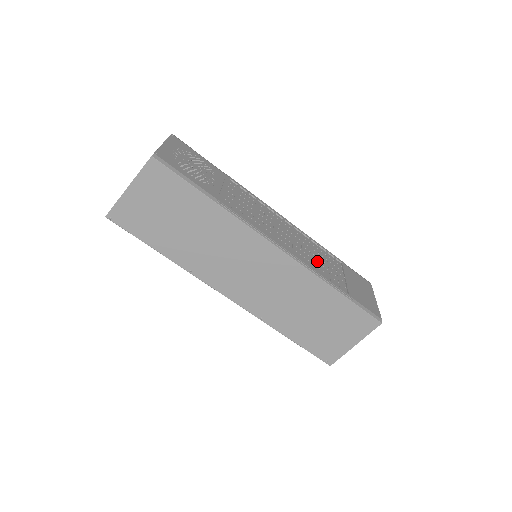
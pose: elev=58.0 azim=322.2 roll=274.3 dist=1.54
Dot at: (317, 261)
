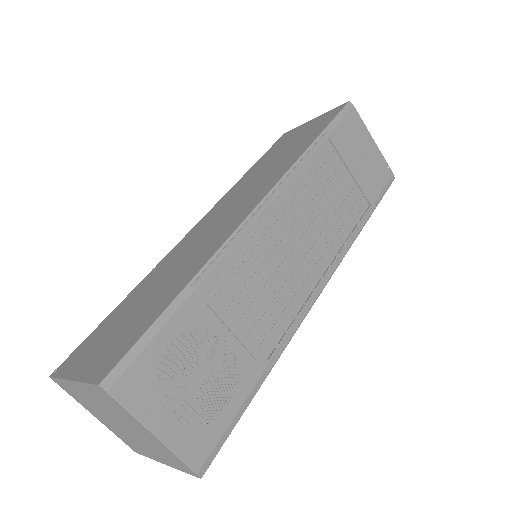
Dot at: (331, 211)
